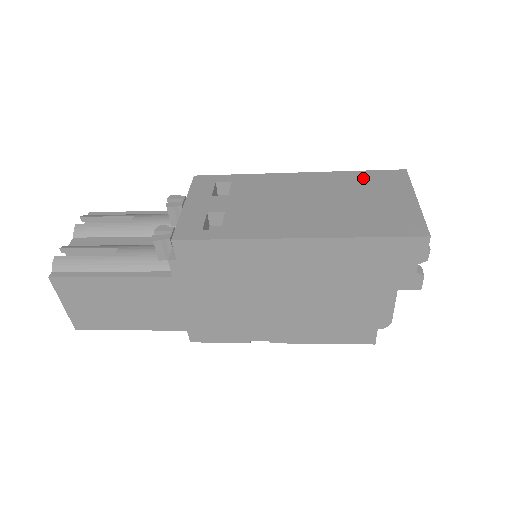
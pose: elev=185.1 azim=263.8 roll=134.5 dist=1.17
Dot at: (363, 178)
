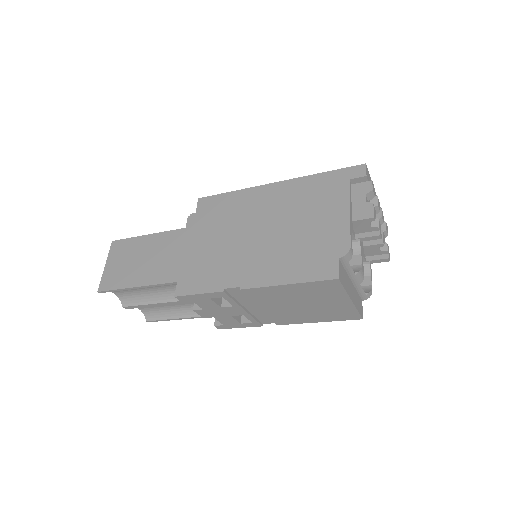
Dot at: occluded
